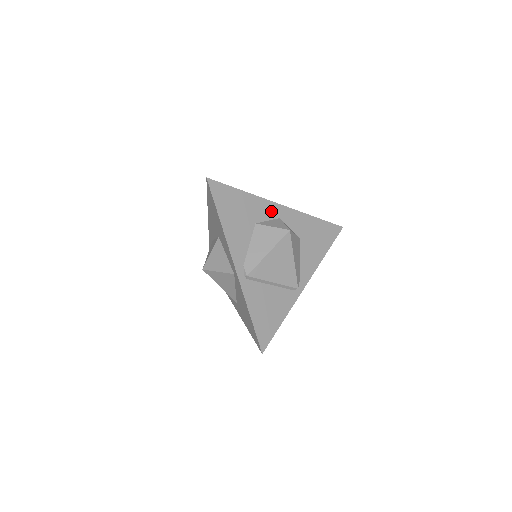
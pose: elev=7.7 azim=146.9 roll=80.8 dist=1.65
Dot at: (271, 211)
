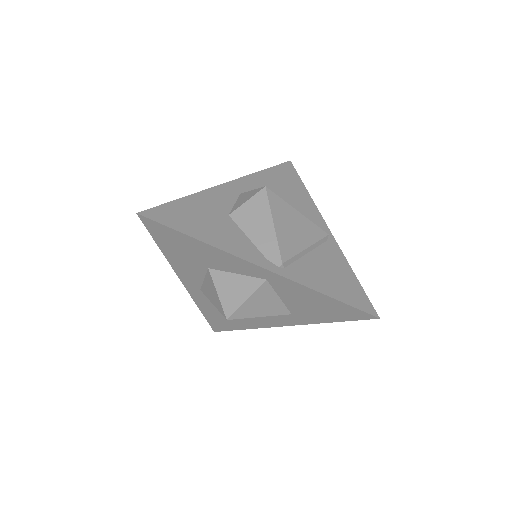
Dot at: (226, 194)
